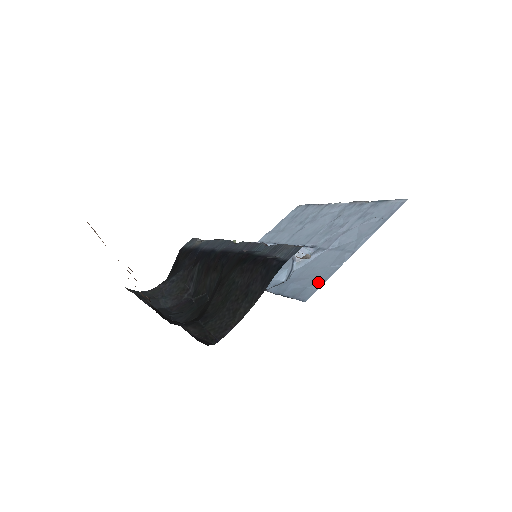
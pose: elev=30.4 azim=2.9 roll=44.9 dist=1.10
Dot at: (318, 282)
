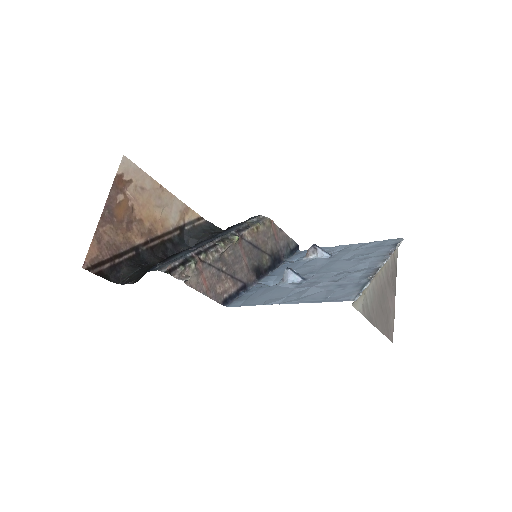
Dot at: (248, 302)
